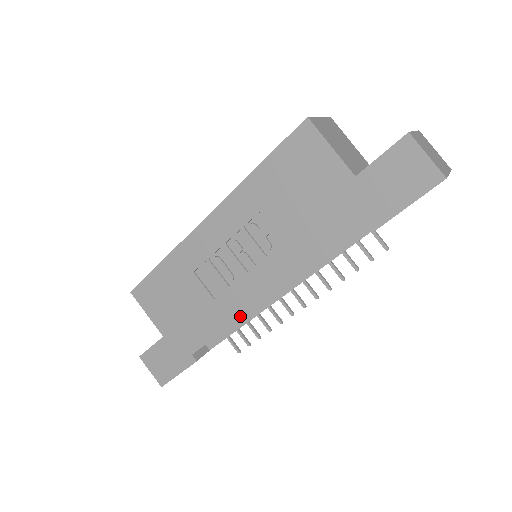
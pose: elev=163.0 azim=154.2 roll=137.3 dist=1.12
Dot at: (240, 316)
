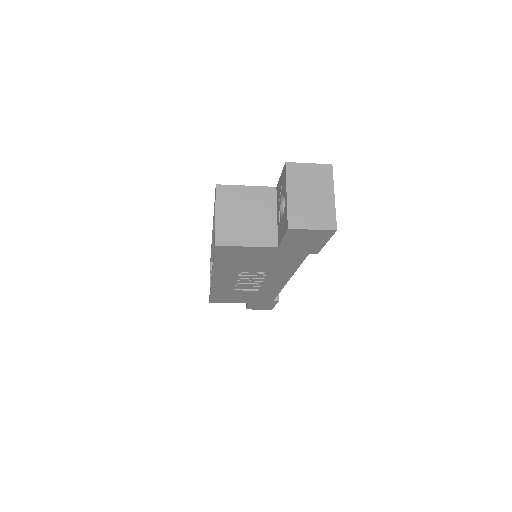
Dot at: (281, 289)
